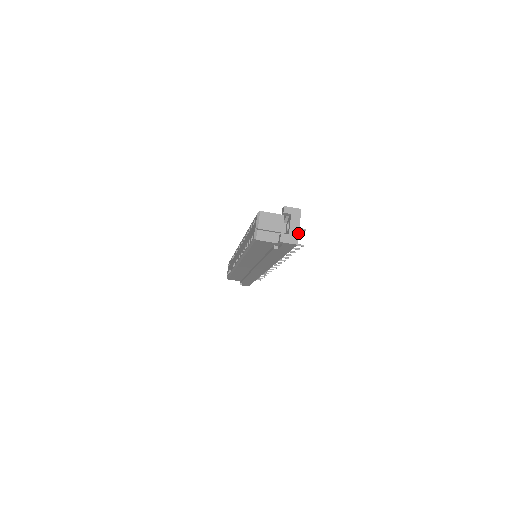
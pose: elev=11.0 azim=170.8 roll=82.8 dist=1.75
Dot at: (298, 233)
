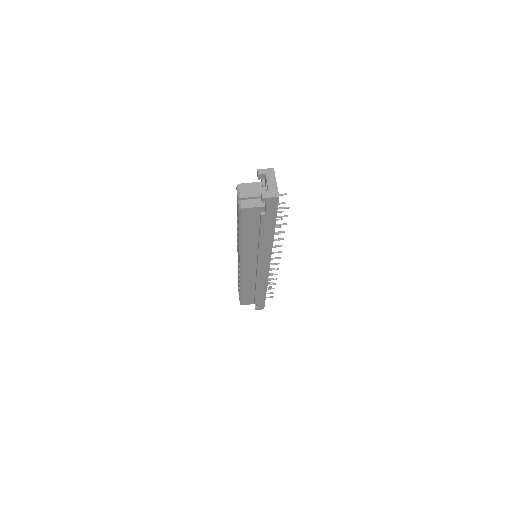
Dot at: (277, 187)
